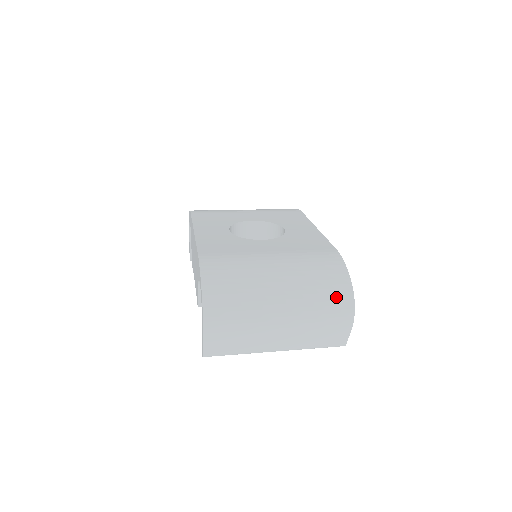
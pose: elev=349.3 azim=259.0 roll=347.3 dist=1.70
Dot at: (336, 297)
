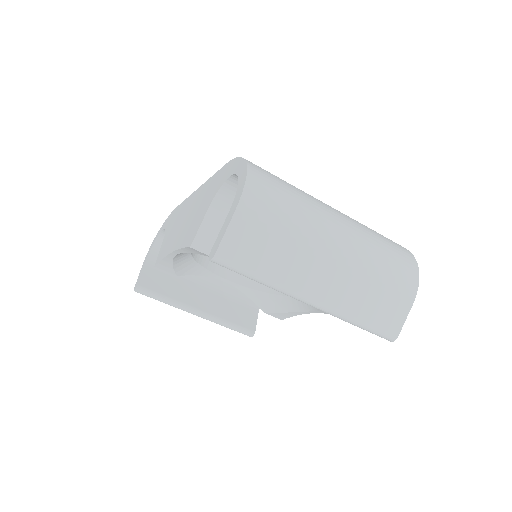
Dot at: (398, 251)
